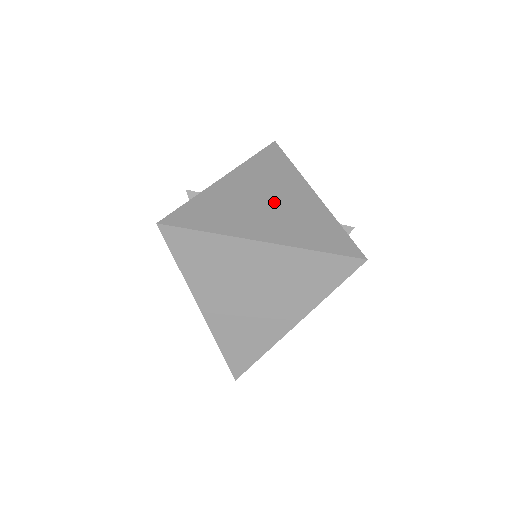
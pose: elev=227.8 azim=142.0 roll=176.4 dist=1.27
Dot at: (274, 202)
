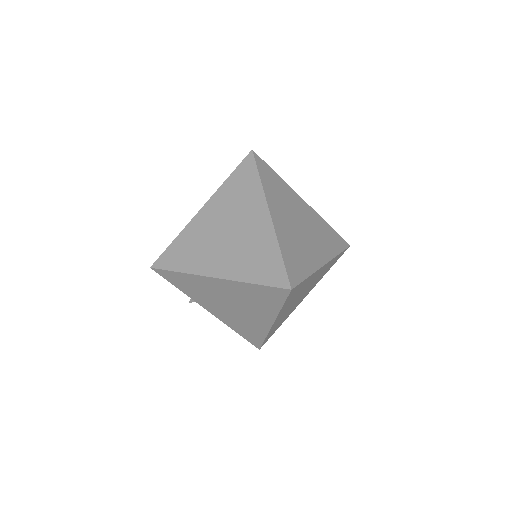
Dot at: occluded
